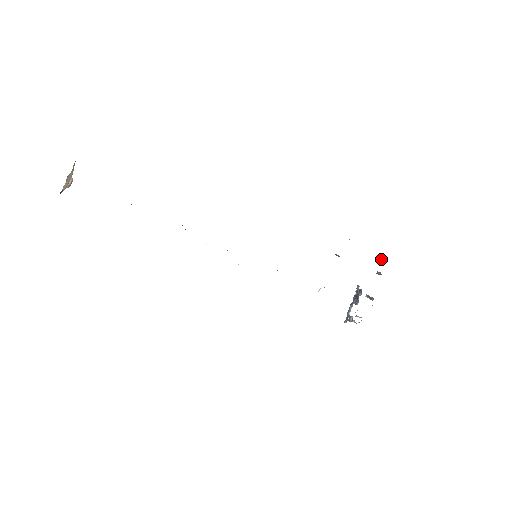
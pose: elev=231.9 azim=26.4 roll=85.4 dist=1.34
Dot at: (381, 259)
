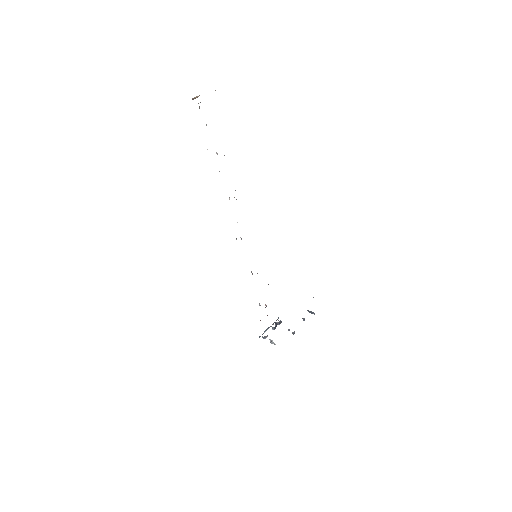
Dot at: (309, 311)
